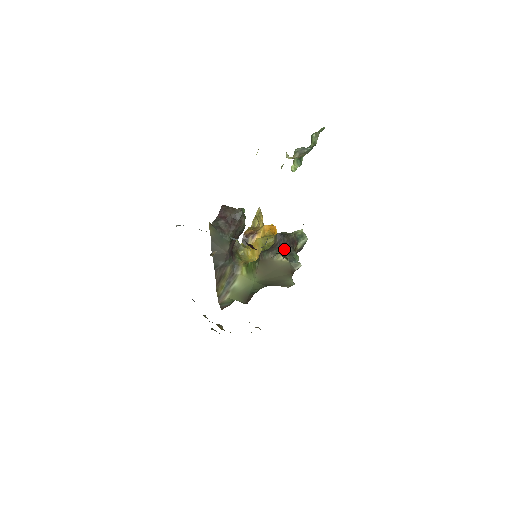
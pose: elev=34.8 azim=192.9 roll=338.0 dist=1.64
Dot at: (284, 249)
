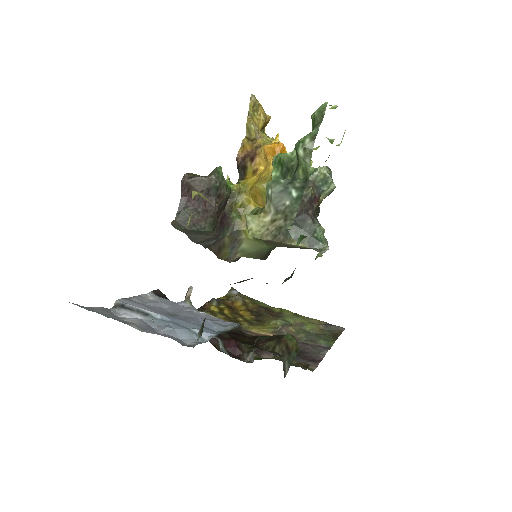
Dot at: (298, 226)
